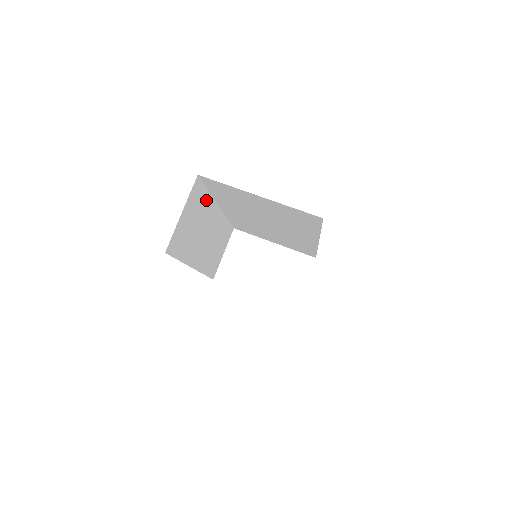
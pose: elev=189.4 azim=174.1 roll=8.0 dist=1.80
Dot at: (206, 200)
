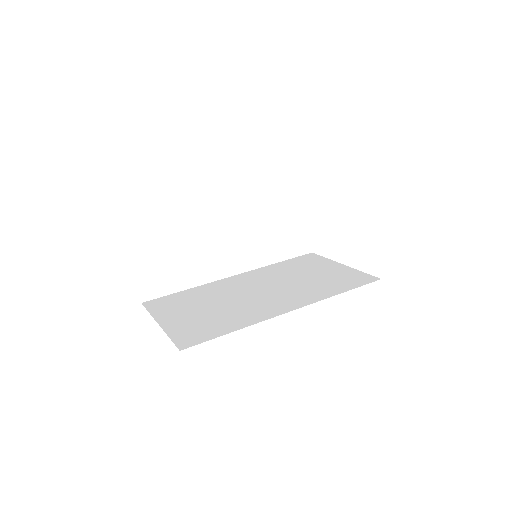
Dot at: (179, 229)
